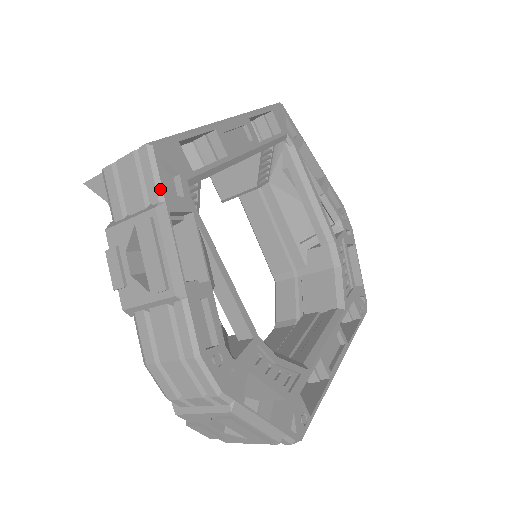
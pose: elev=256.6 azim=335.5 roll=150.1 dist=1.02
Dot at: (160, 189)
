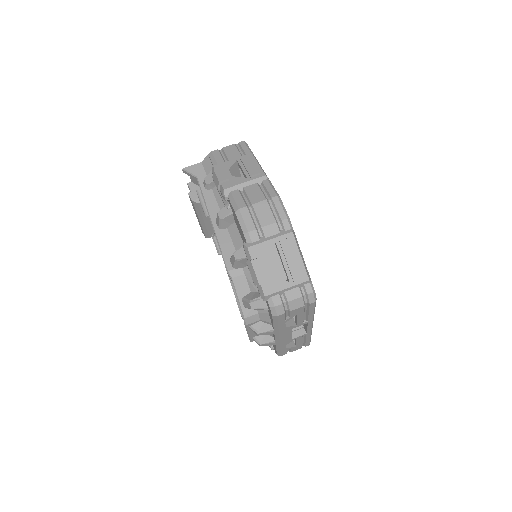
Dot at: (251, 152)
